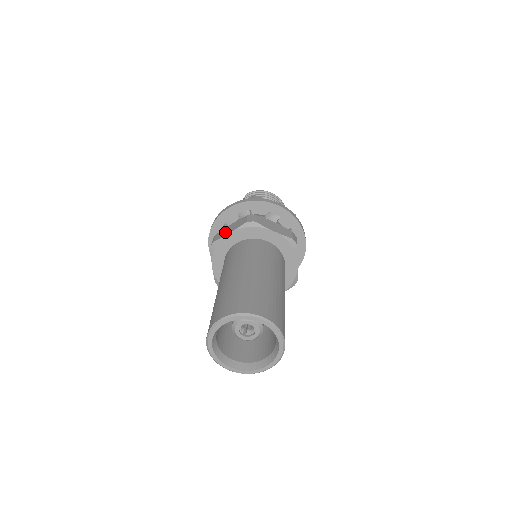
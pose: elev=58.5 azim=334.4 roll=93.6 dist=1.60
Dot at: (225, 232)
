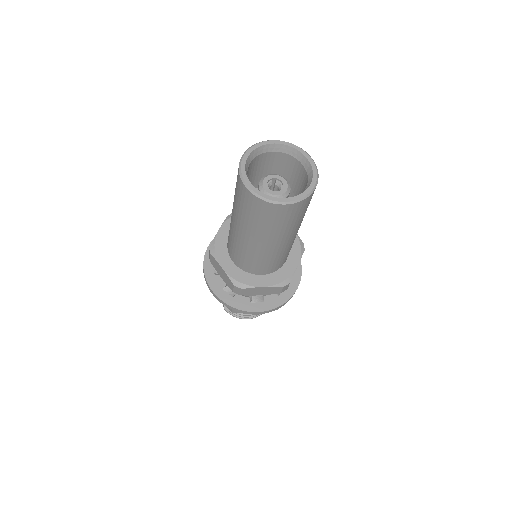
Dot at: occluded
